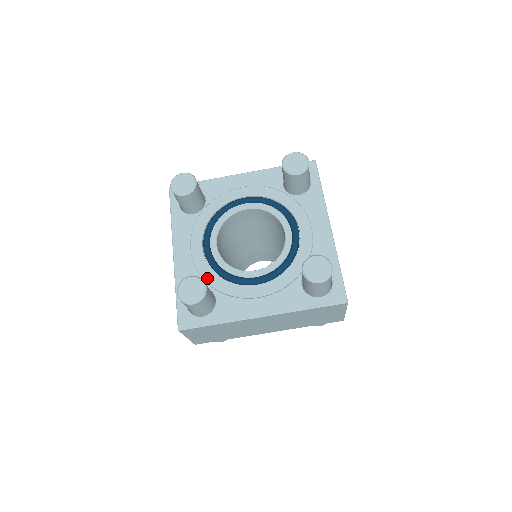
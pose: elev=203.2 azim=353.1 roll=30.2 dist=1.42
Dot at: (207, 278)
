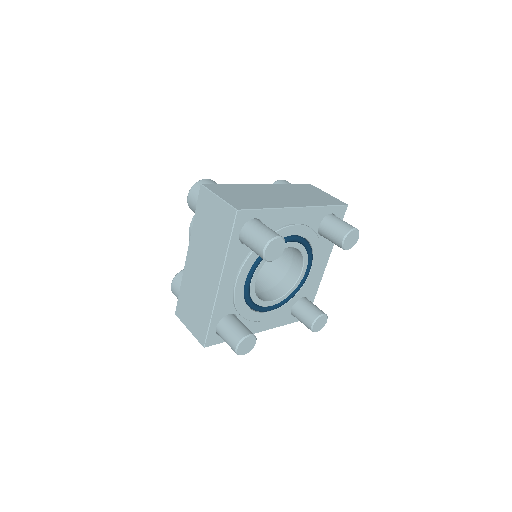
Dot at: (239, 309)
